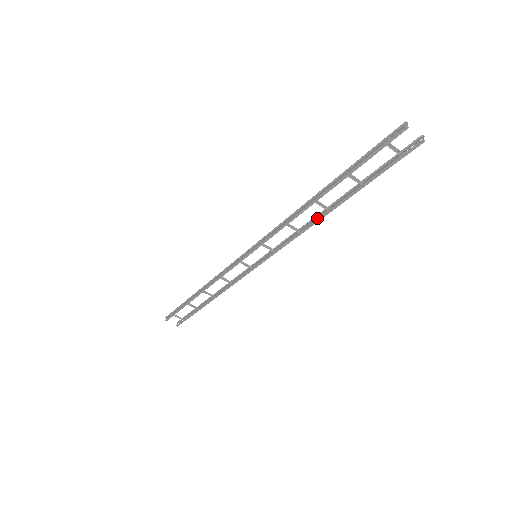
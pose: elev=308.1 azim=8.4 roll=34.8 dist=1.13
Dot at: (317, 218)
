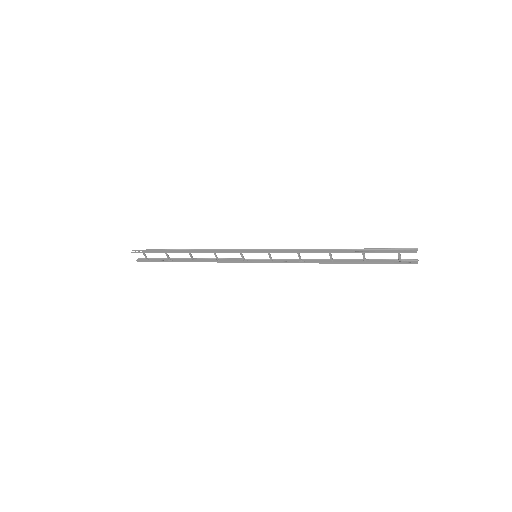
Dot at: (320, 261)
